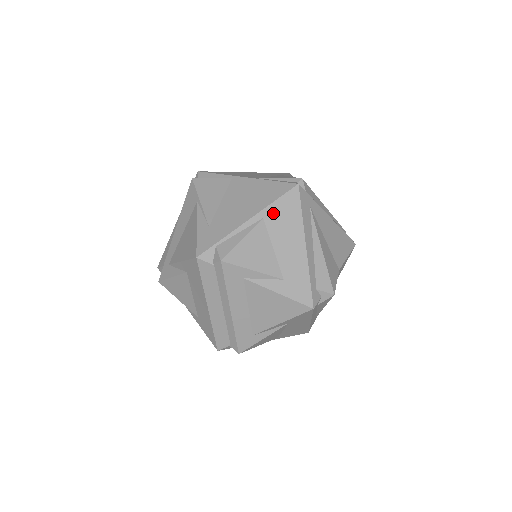
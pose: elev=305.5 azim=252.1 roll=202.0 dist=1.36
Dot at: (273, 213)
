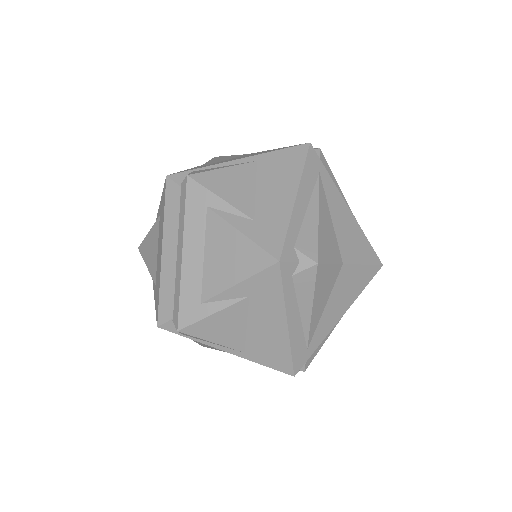
Dot at: (270, 159)
